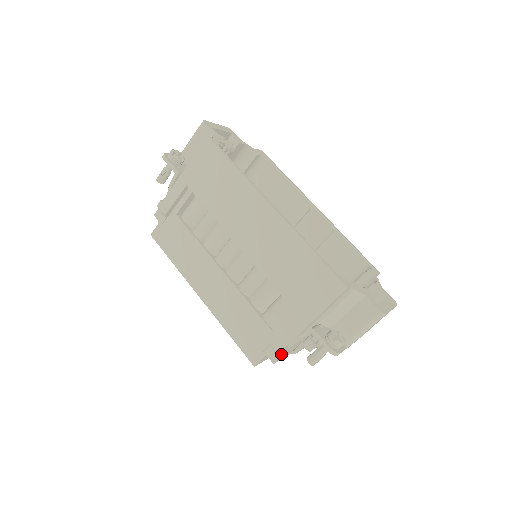
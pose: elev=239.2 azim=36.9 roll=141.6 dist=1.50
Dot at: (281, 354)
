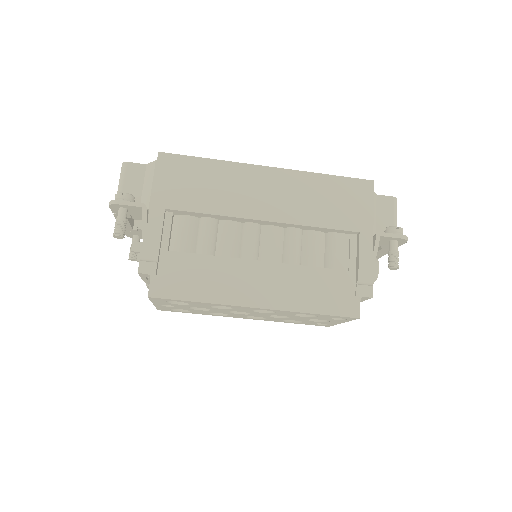
Dot at: (374, 277)
